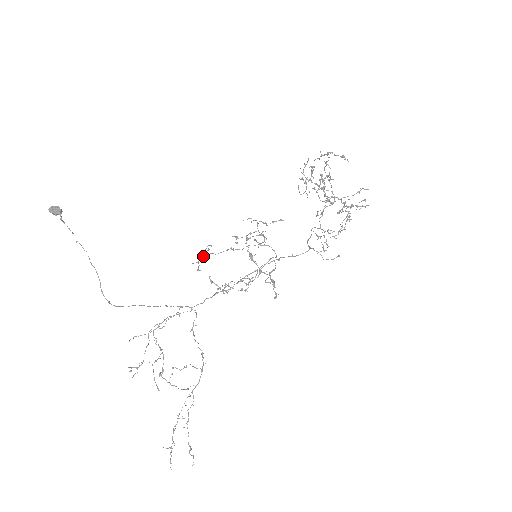
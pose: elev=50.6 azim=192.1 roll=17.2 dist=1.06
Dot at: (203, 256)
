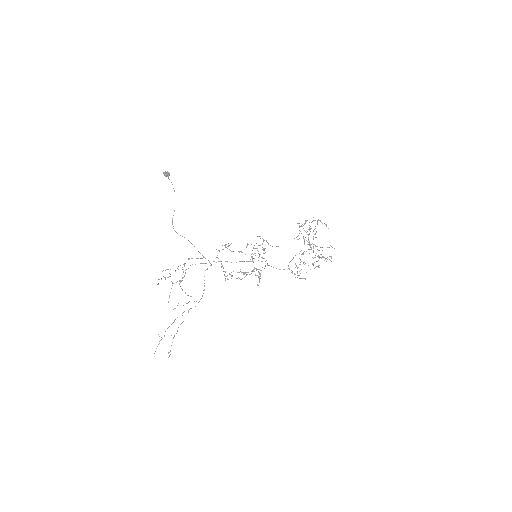
Dot at: occluded
